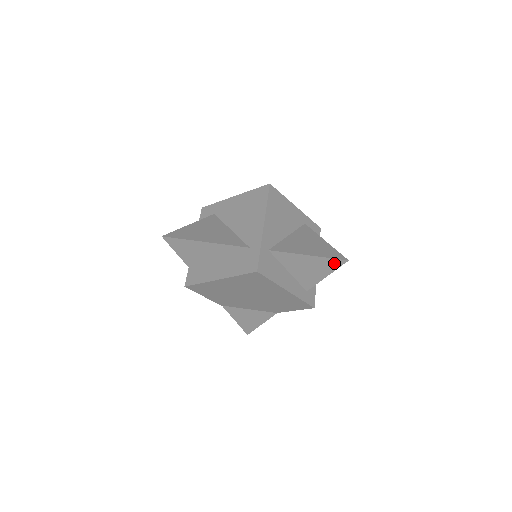
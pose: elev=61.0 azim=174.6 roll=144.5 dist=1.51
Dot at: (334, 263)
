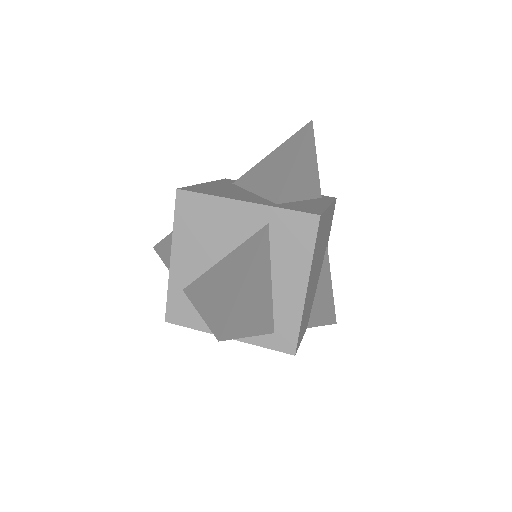
Dot at: occluded
